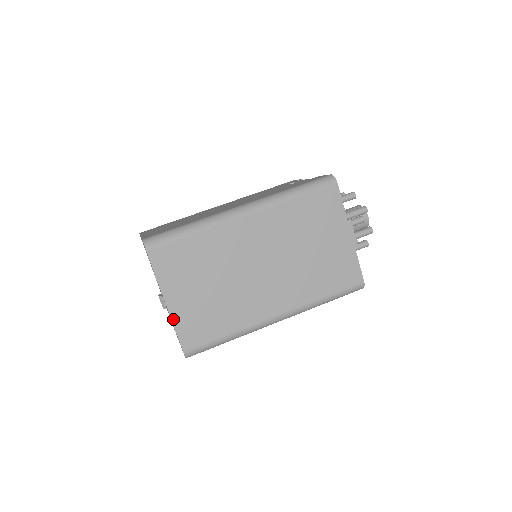
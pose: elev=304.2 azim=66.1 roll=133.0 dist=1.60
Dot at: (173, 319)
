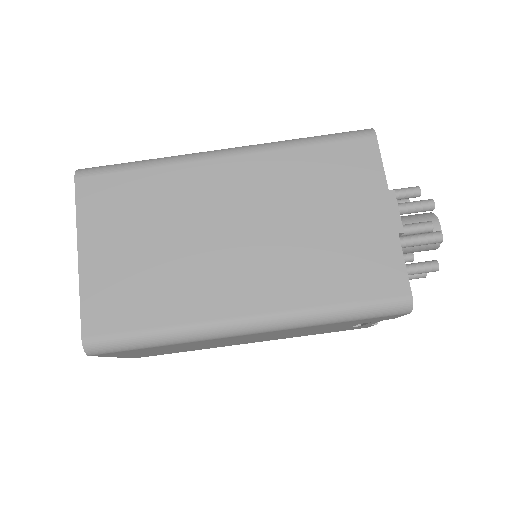
Dot at: (82, 282)
